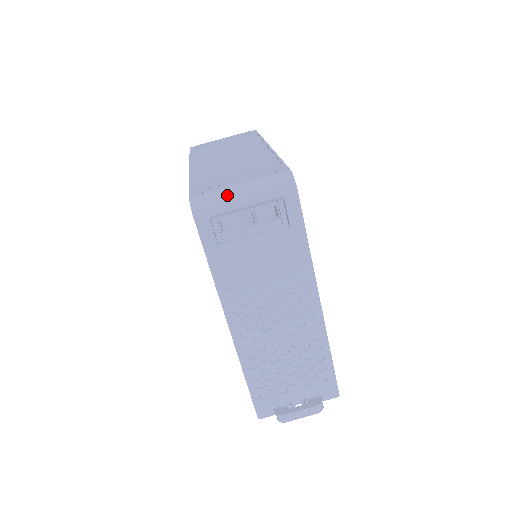
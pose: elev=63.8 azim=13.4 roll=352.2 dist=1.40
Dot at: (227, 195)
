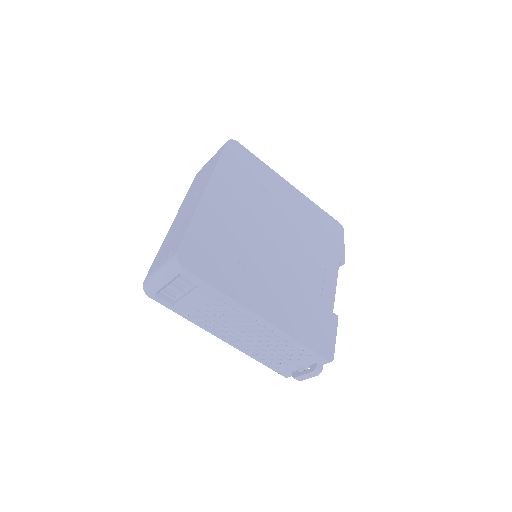
Dot at: (154, 280)
